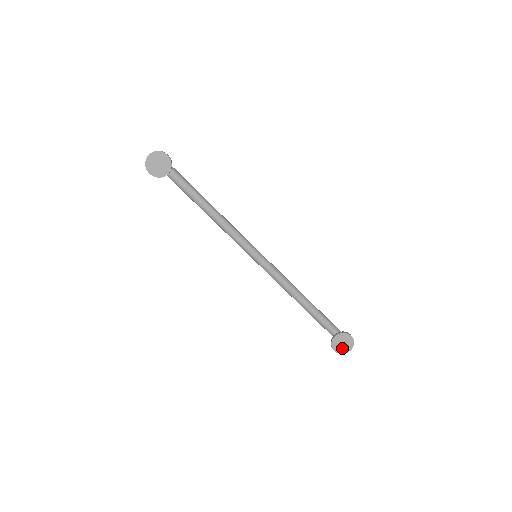
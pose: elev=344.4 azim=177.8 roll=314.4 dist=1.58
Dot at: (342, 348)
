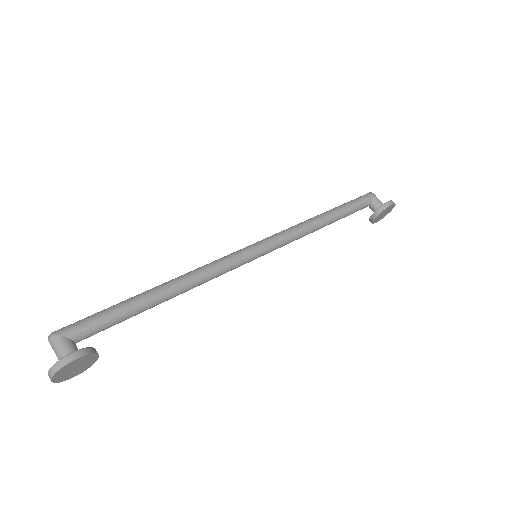
Dot at: (383, 216)
